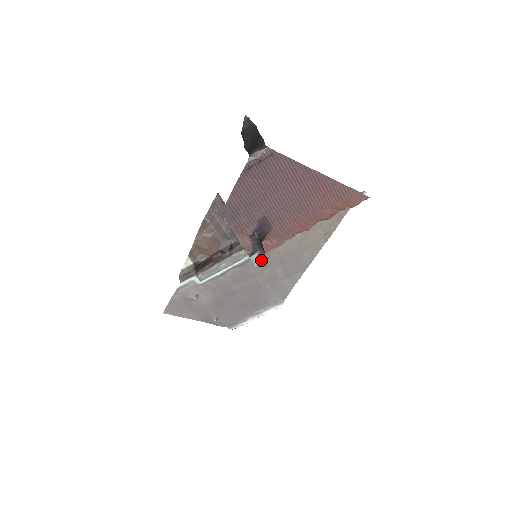
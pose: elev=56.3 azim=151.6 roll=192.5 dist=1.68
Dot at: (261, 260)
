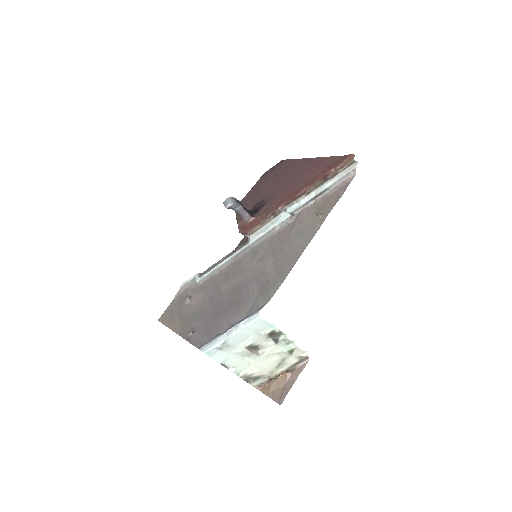
Dot at: (232, 203)
